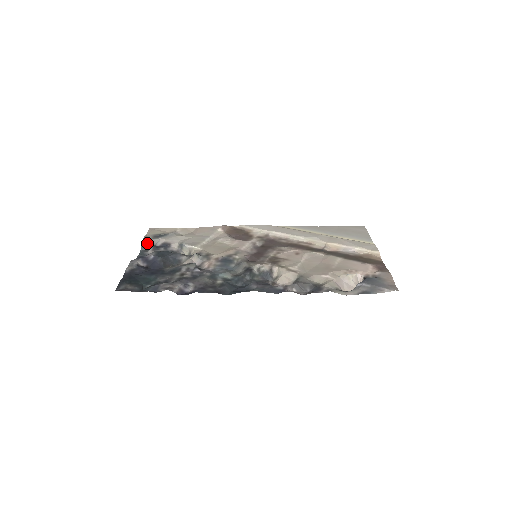
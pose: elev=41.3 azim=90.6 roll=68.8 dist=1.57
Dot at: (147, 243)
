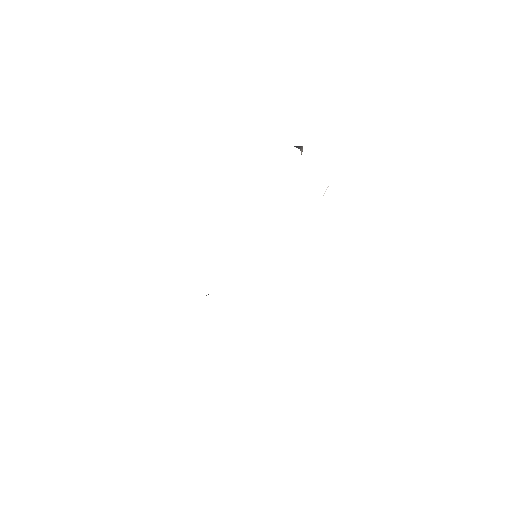
Dot at: occluded
